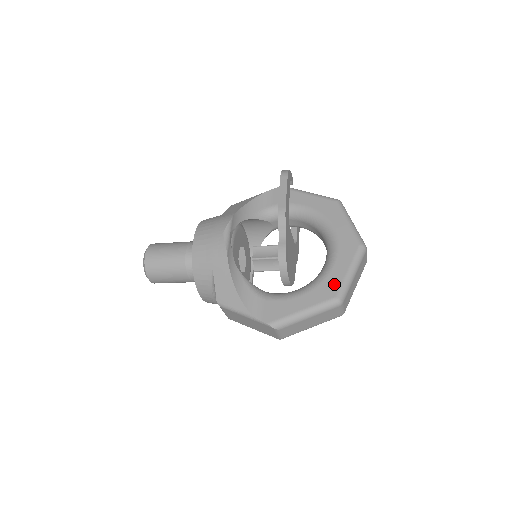
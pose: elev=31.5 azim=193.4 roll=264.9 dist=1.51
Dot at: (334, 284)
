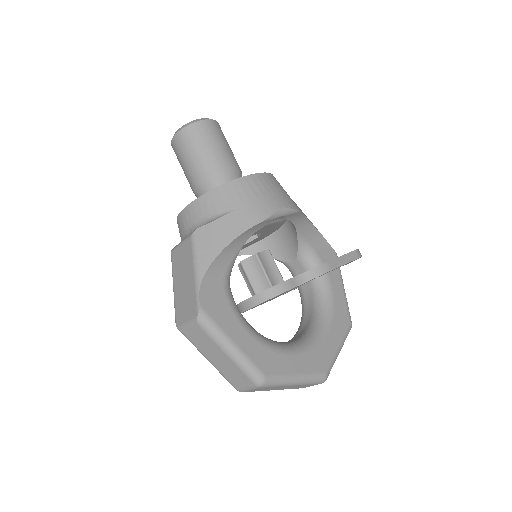
Dot at: (277, 366)
